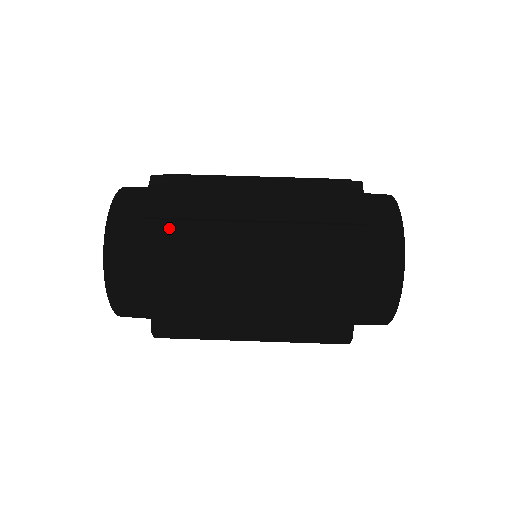
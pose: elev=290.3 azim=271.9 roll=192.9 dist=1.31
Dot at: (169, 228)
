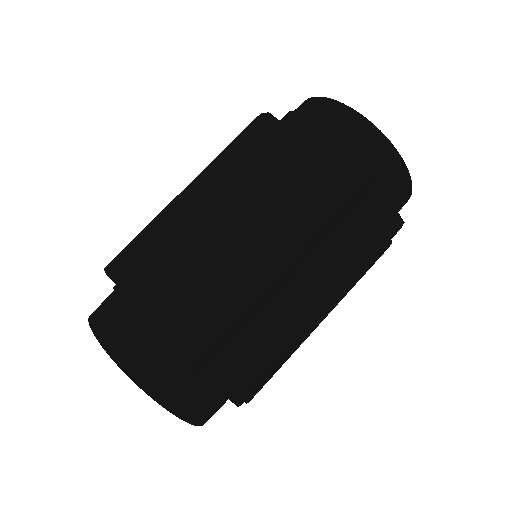
Dot at: (198, 326)
